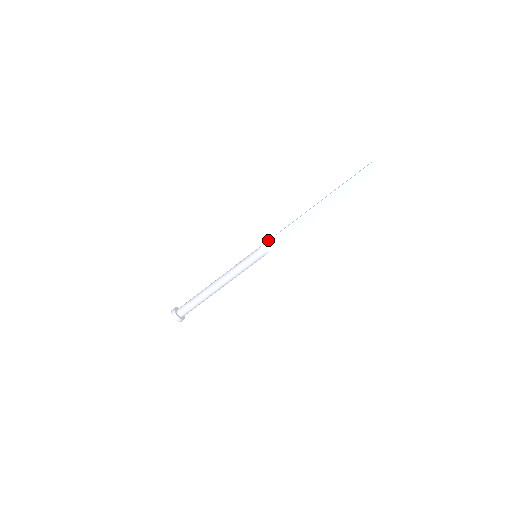
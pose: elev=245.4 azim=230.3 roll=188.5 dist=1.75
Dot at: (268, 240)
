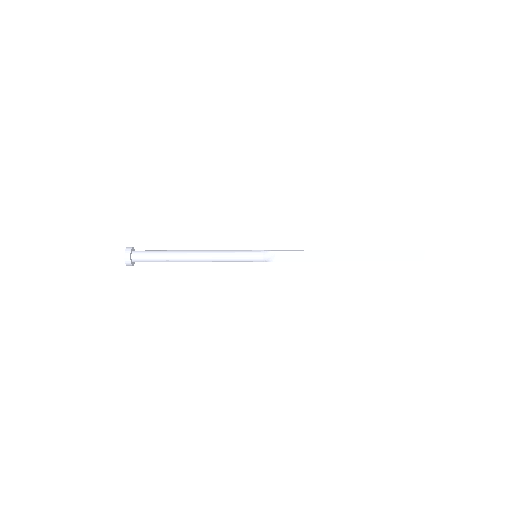
Dot at: occluded
